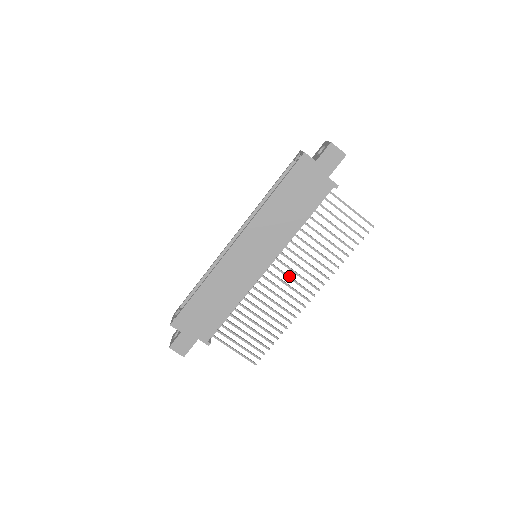
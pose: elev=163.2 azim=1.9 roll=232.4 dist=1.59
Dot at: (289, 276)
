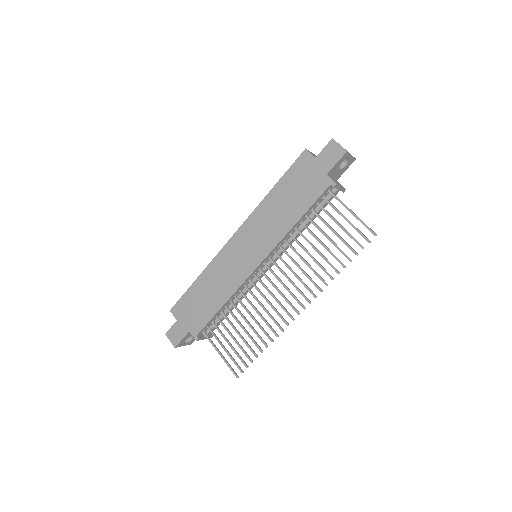
Dot at: (281, 280)
